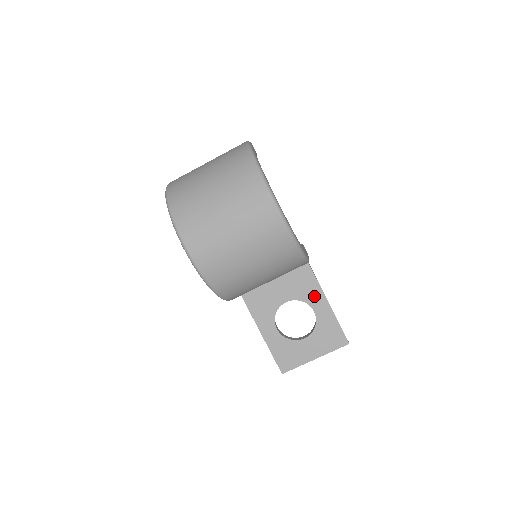
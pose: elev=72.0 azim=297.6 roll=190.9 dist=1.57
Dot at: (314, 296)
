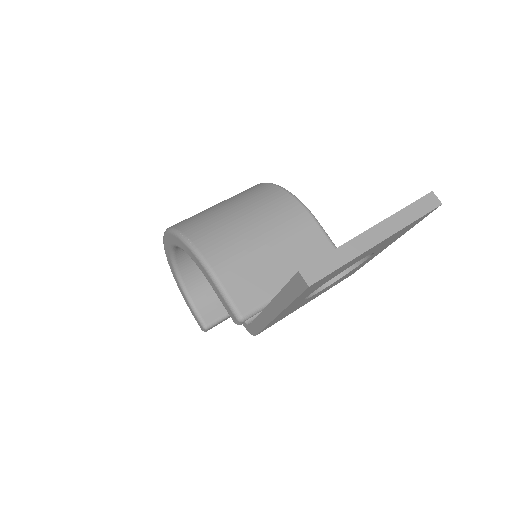
Dot at: occluded
